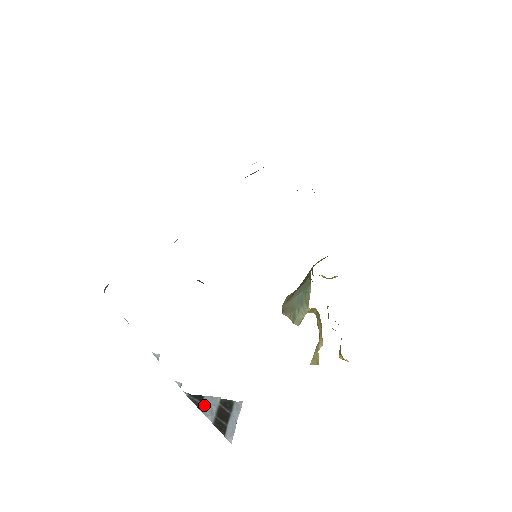
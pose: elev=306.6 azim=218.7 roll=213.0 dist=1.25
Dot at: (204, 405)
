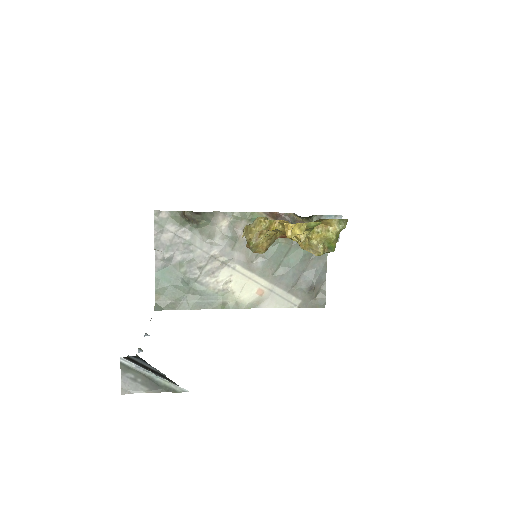
Dot at: (141, 361)
